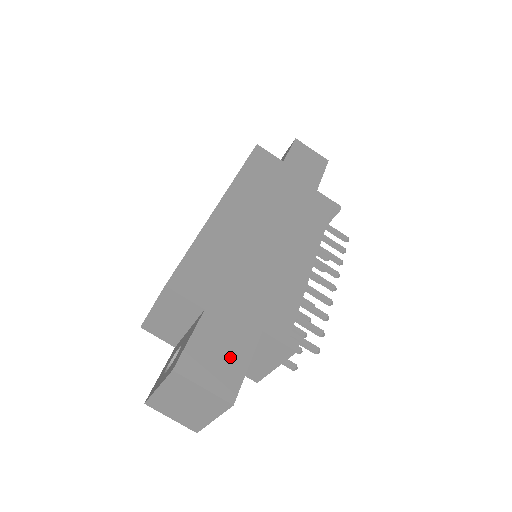
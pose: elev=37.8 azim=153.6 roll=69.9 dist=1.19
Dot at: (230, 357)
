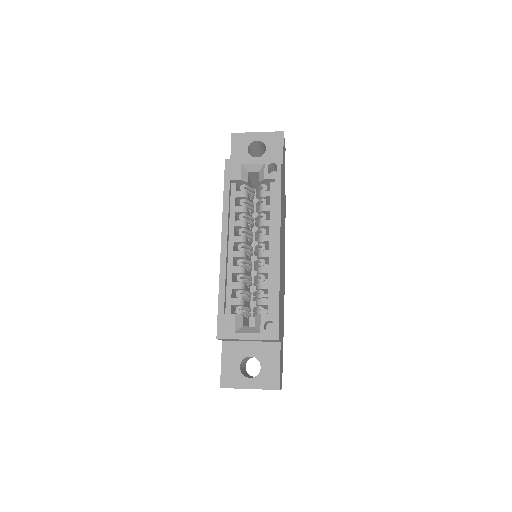
Dot at: occluded
